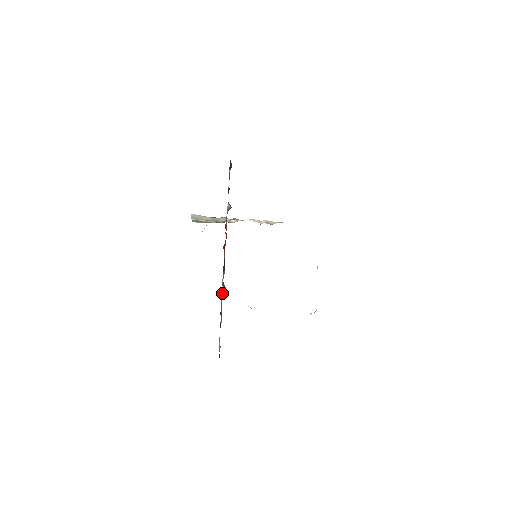
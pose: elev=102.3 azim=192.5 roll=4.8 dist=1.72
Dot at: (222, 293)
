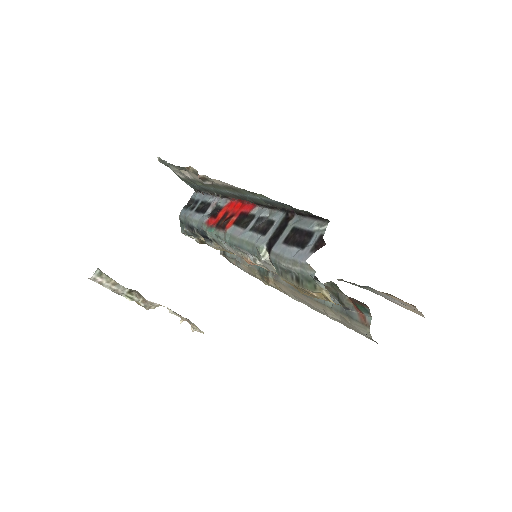
Dot at: (267, 220)
